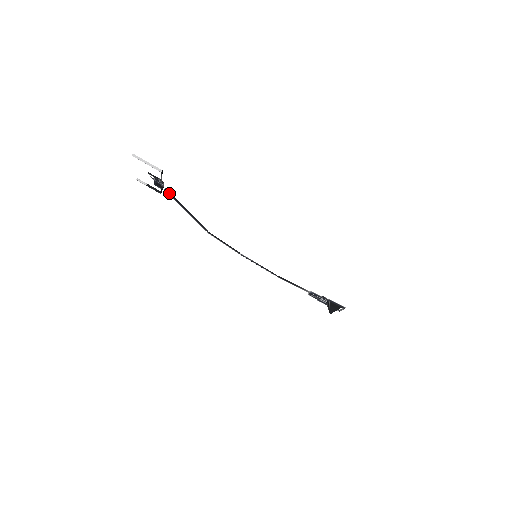
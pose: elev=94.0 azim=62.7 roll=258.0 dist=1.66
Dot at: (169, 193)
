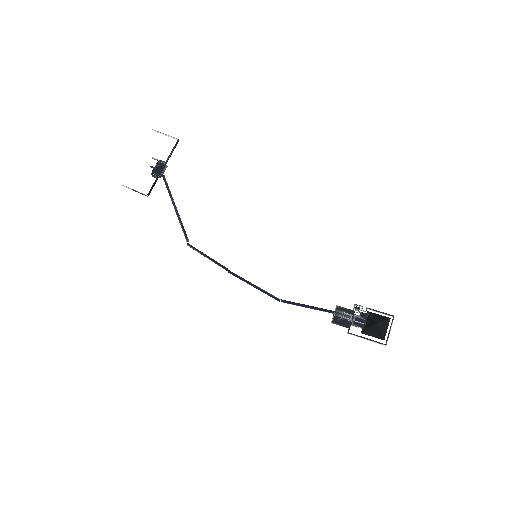
Dot at: (165, 180)
